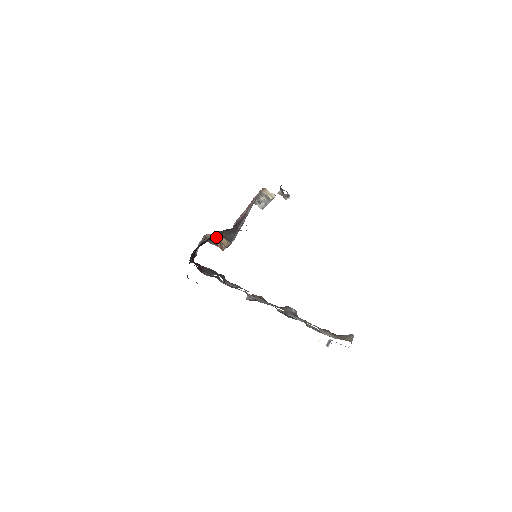
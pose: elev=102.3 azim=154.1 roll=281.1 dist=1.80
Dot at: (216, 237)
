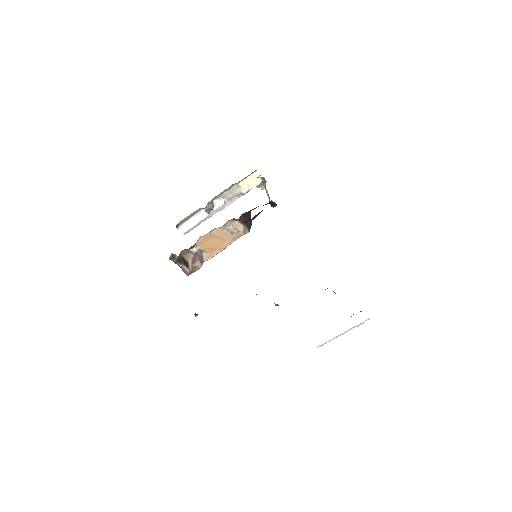
Dot at: (262, 210)
